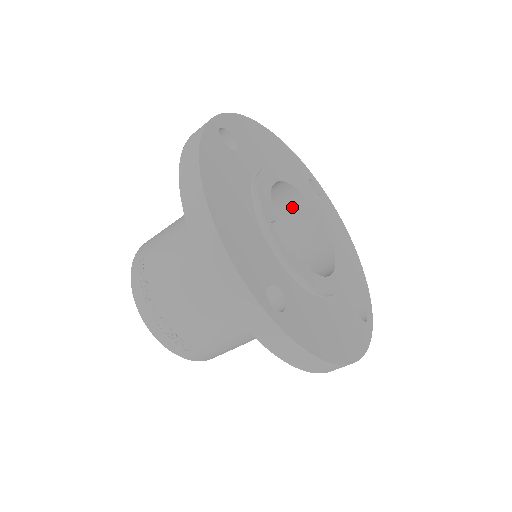
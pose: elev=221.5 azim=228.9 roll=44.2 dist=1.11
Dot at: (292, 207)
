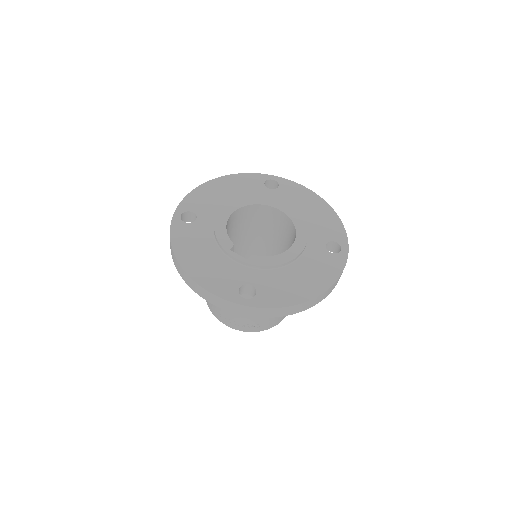
Dot at: (258, 213)
